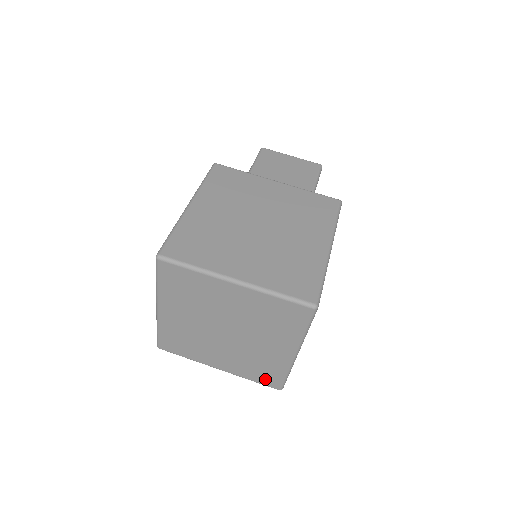
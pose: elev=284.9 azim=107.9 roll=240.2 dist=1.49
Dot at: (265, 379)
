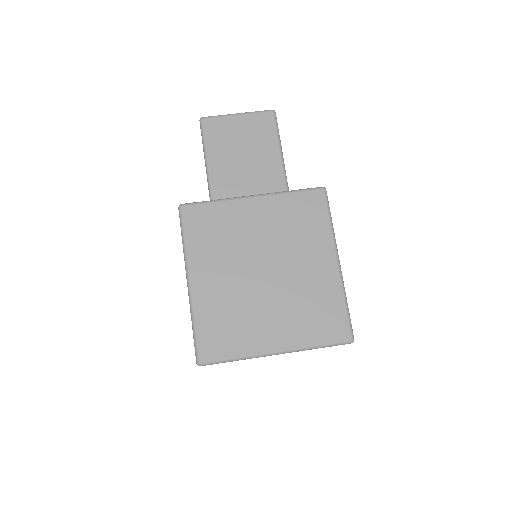
Dot at: occluded
